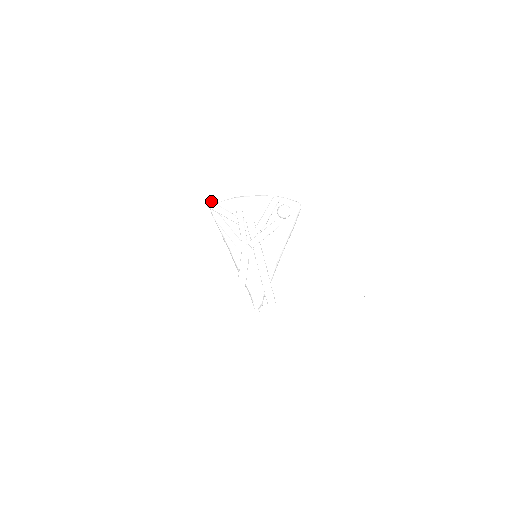
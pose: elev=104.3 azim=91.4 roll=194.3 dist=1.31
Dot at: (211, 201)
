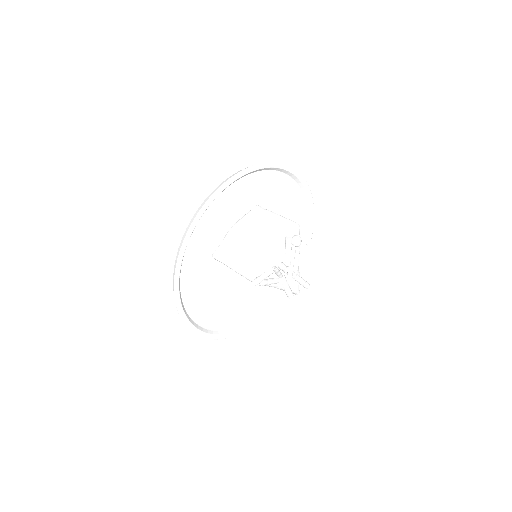
Dot at: (257, 281)
